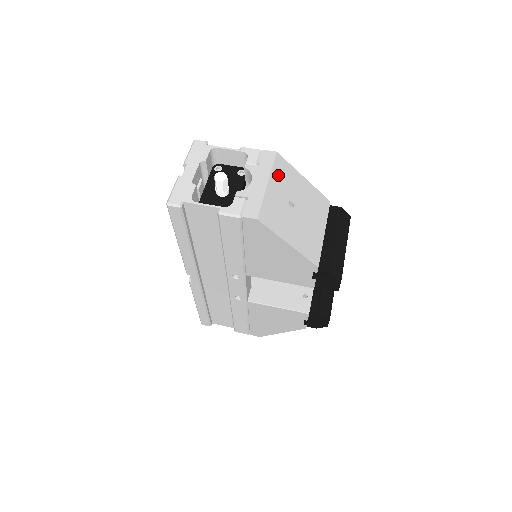
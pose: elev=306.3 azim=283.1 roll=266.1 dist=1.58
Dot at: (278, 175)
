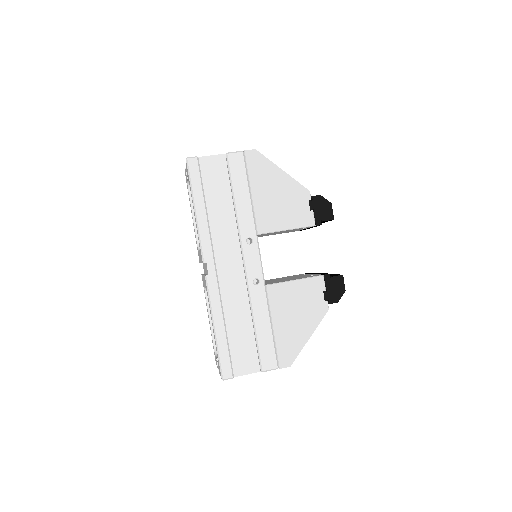
Dot at: occluded
